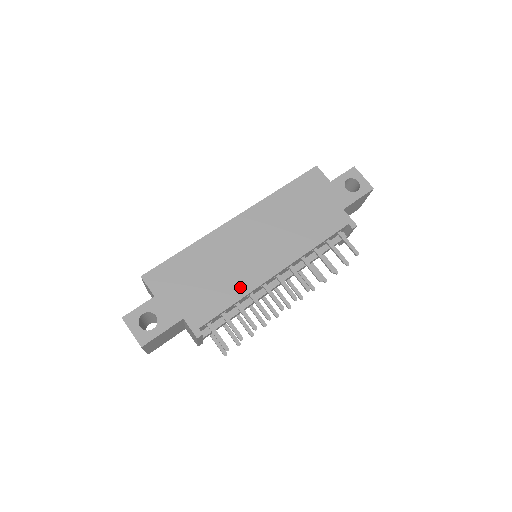
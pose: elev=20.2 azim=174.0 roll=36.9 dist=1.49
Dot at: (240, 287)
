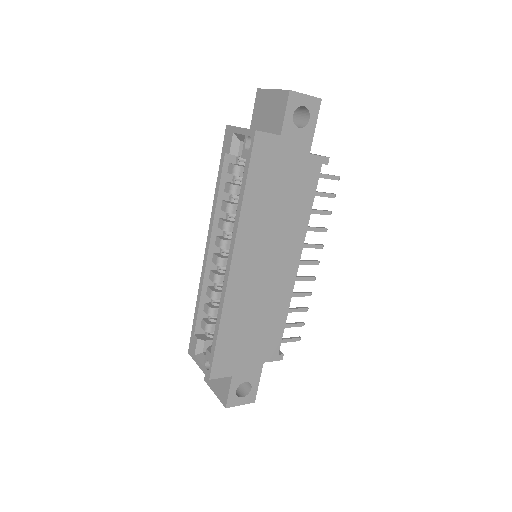
Dot at: (281, 305)
